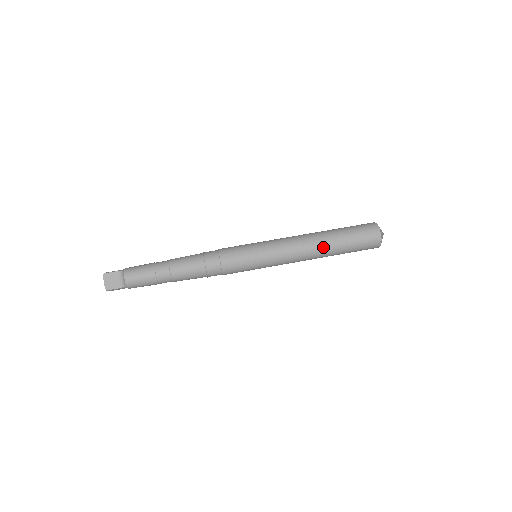
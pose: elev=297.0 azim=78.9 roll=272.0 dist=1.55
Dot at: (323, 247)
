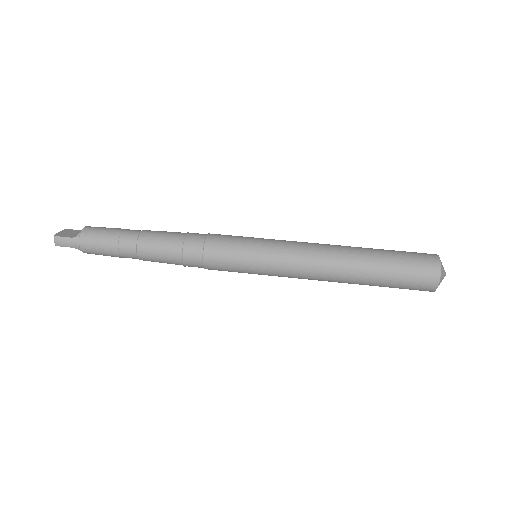
Dot at: (351, 251)
